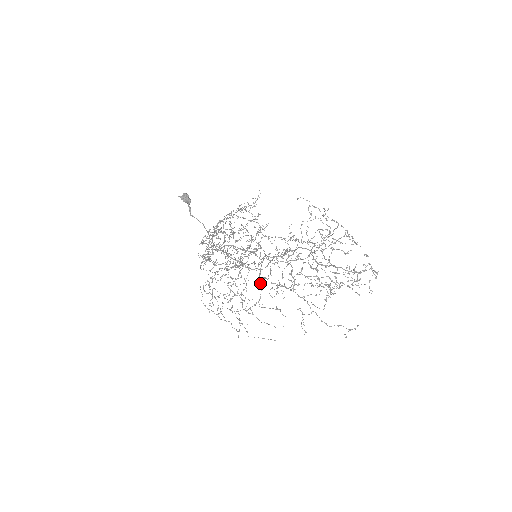
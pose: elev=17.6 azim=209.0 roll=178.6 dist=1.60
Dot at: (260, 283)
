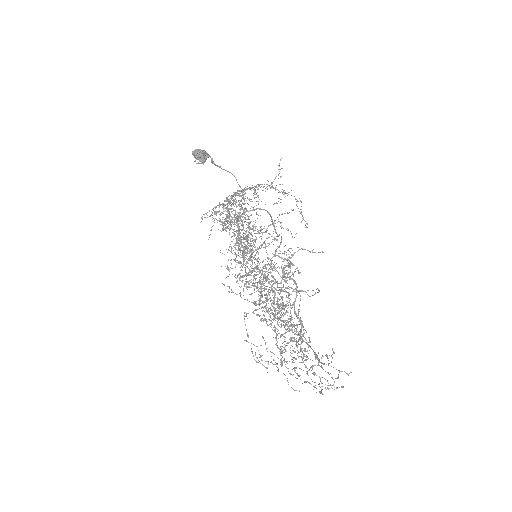
Dot at: occluded
